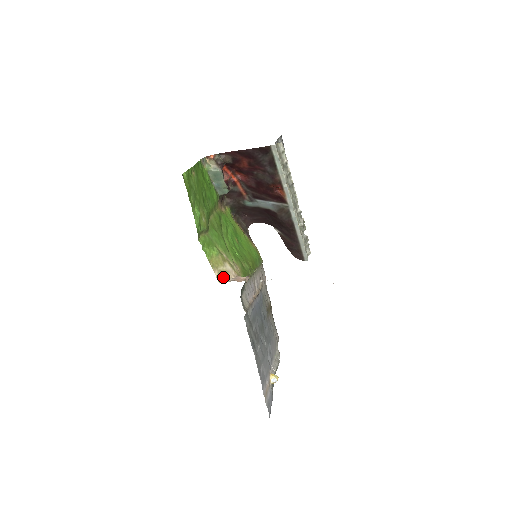
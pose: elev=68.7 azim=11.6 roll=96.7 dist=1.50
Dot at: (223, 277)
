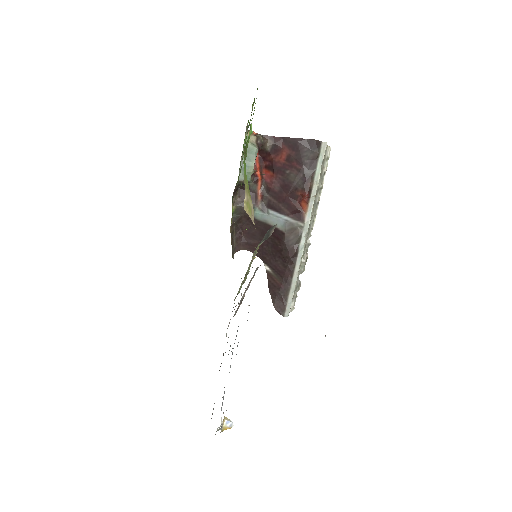
Dot at: (248, 210)
